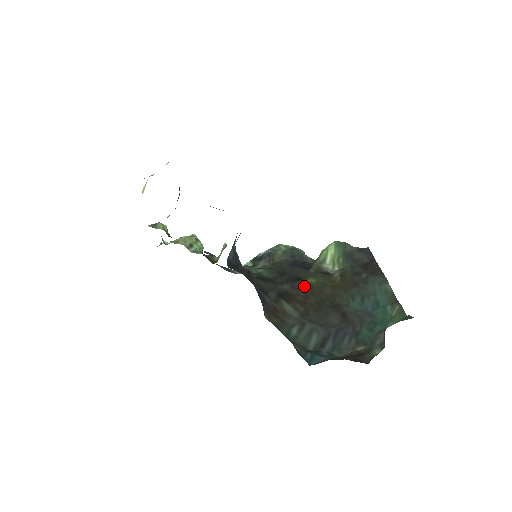
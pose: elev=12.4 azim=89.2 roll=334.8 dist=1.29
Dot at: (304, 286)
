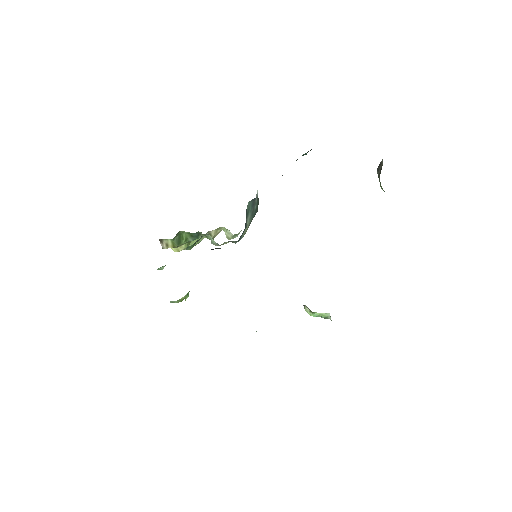
Dot at: occluded
